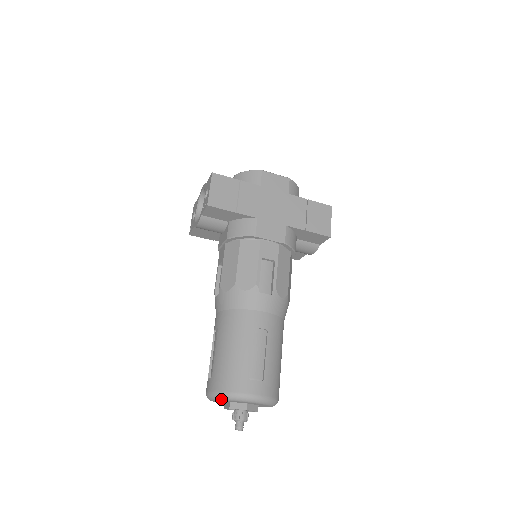
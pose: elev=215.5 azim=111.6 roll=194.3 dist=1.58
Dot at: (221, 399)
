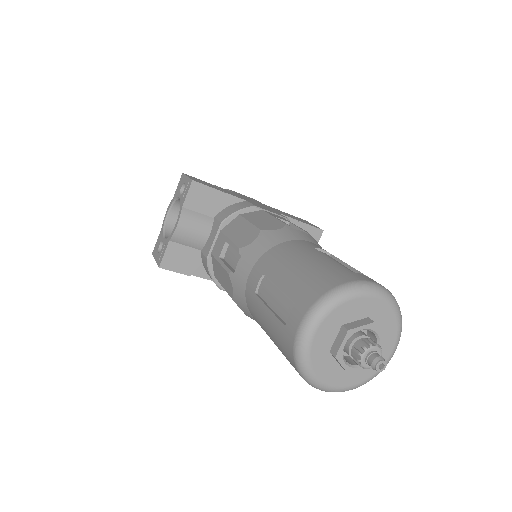
Dot at: (331, 305)
